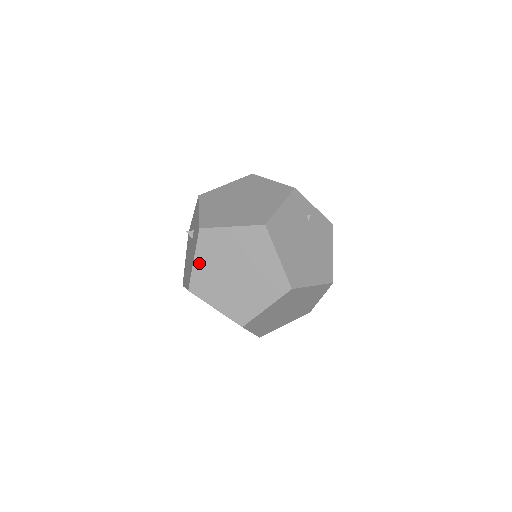
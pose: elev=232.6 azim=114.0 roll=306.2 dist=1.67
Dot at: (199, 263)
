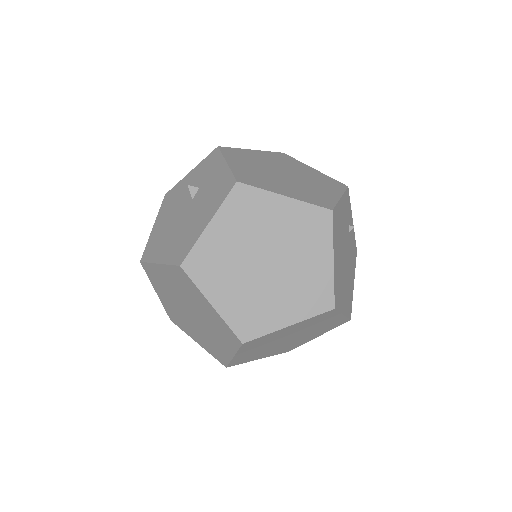
Dot at: (215, 230)
